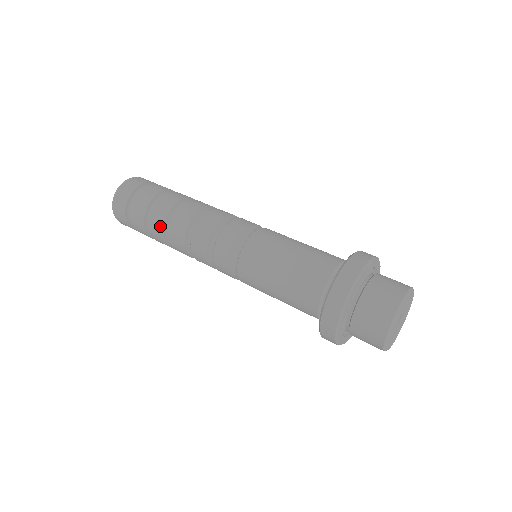
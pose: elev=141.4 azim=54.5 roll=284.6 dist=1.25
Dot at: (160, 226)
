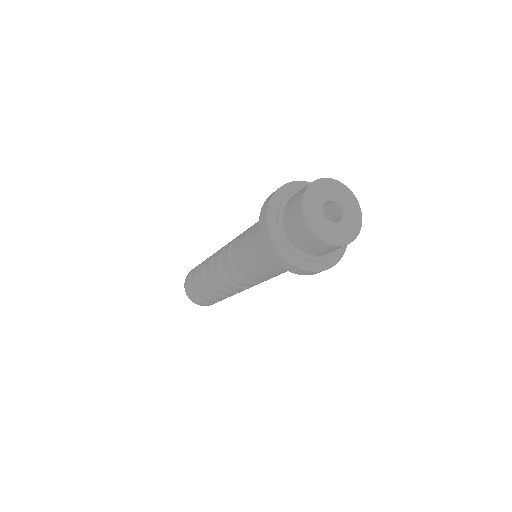
Dot at: (206, 260)
